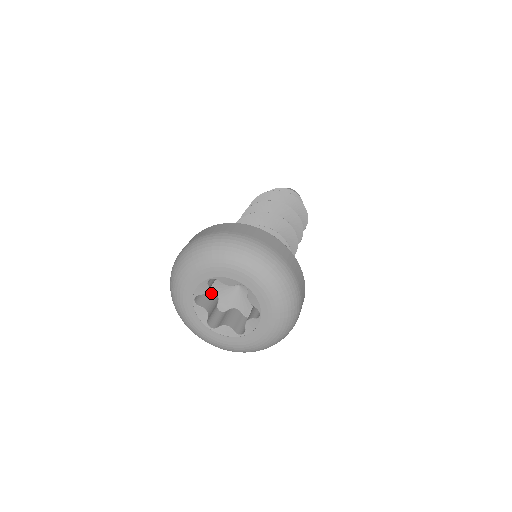
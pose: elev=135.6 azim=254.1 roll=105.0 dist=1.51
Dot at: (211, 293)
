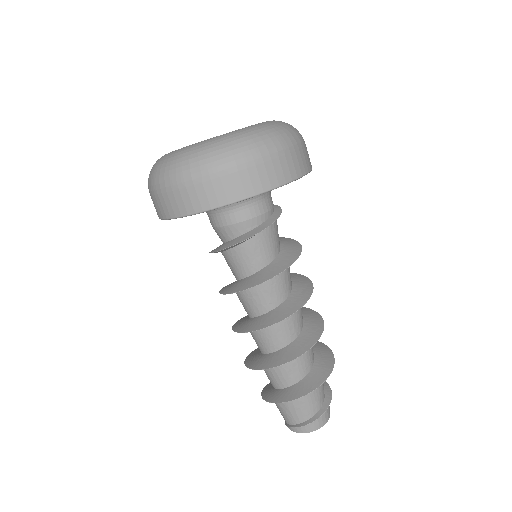
Dot at: occluded
